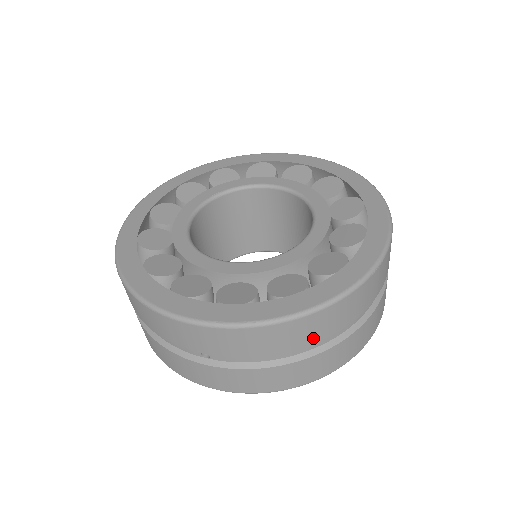
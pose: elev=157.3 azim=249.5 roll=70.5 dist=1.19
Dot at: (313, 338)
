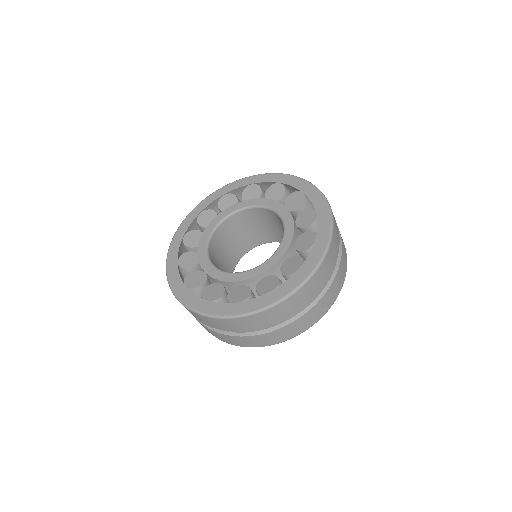
Dot at: (287, 314)
